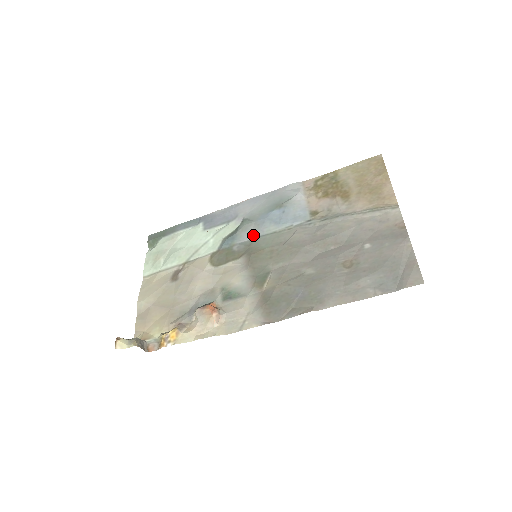
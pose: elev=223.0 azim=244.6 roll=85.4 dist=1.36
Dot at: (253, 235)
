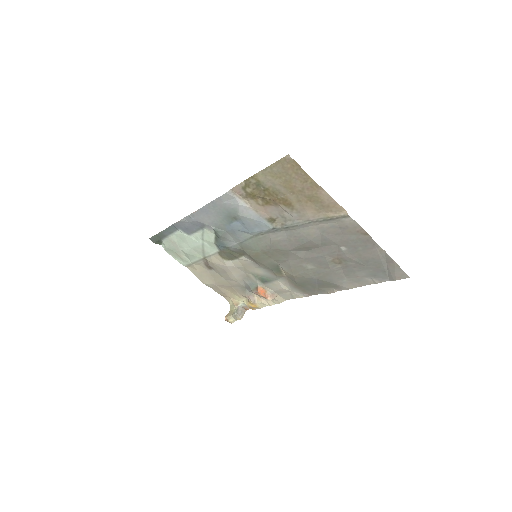
Dot at: (236, 241)
